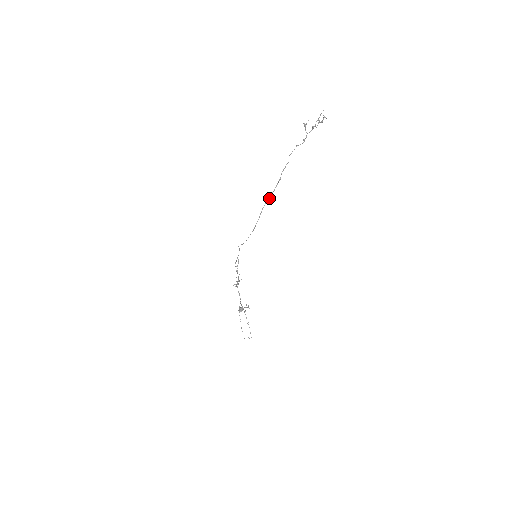
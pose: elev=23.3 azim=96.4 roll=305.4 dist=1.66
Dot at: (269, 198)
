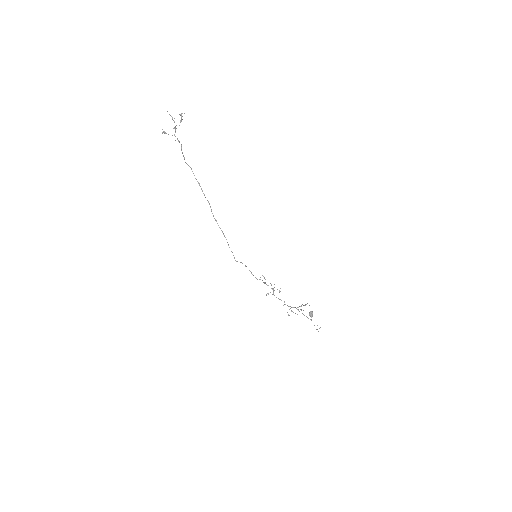
Dot at: (209, 204)
